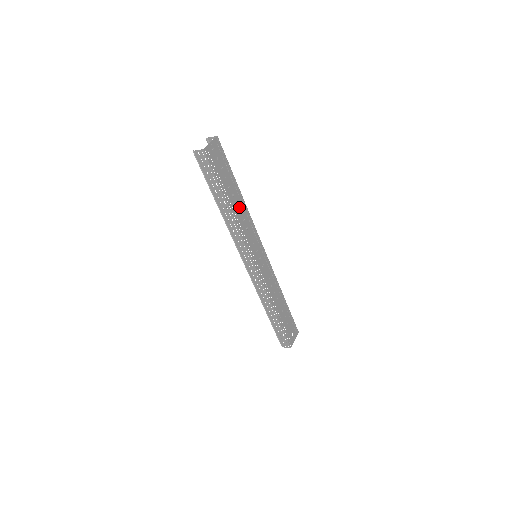
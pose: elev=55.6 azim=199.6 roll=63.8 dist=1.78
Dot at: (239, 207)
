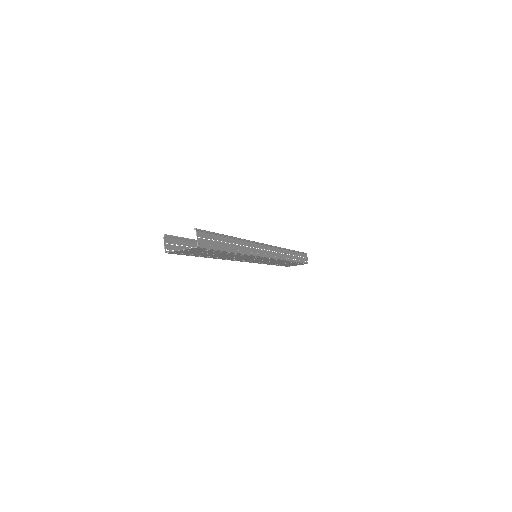
Dot at: (230, 255)
